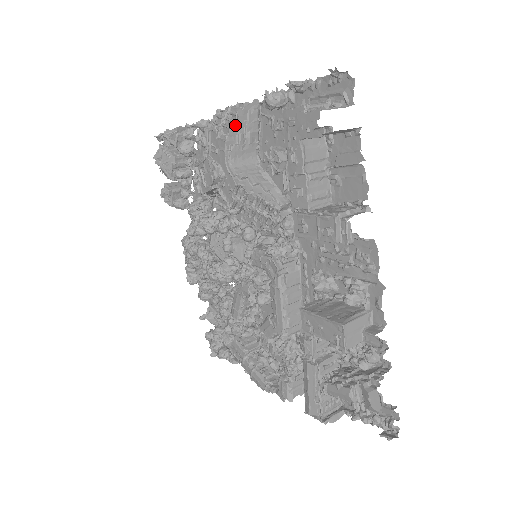
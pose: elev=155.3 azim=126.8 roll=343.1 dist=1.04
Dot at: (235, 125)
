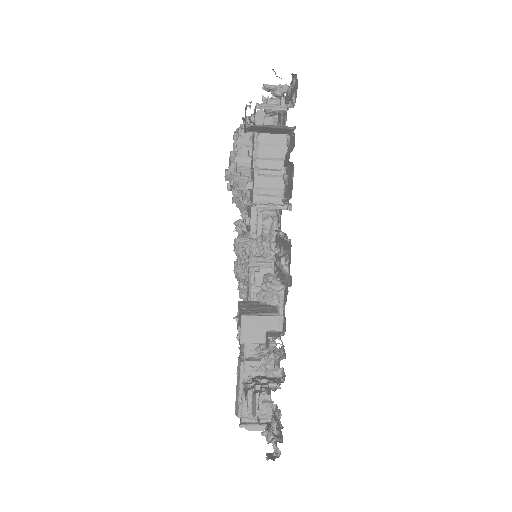
Dot at: occluded
